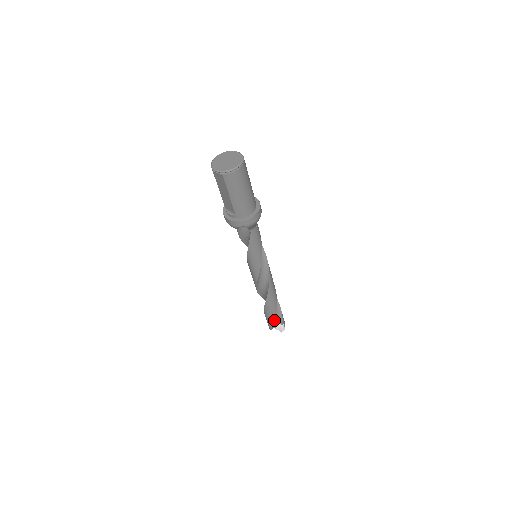
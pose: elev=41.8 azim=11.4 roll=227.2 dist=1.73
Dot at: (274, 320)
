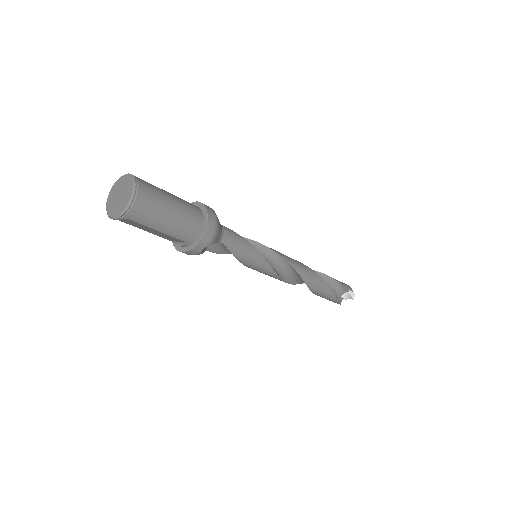
Dot at: (334, 296)
